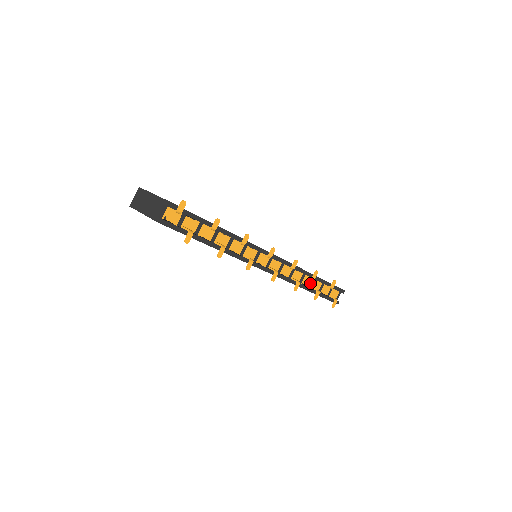
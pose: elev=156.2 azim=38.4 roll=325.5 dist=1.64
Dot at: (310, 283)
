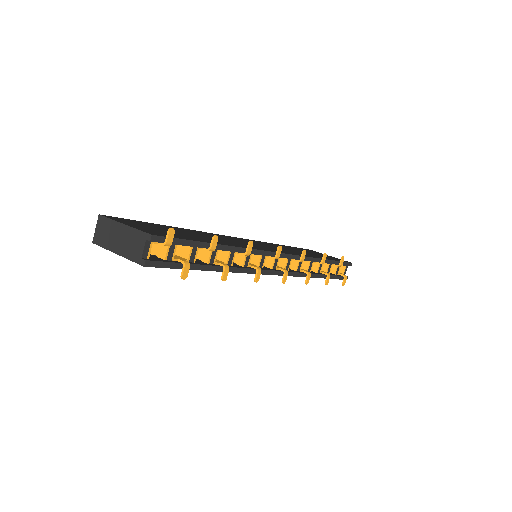
Dot at: (318, 268)
